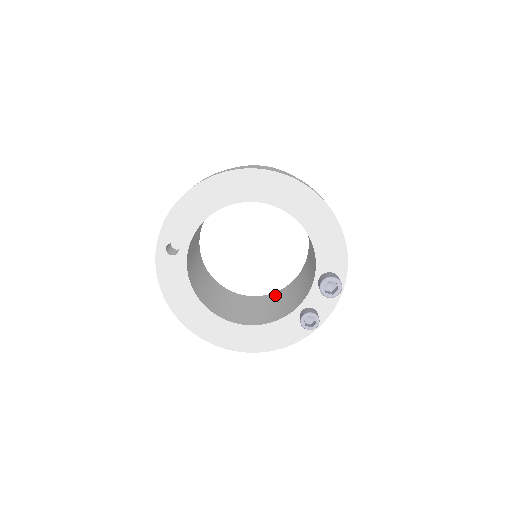
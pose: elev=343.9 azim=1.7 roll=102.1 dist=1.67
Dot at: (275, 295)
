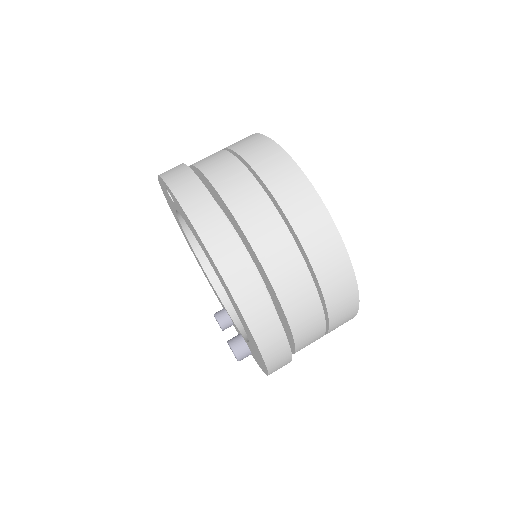
Dot at: occluded
